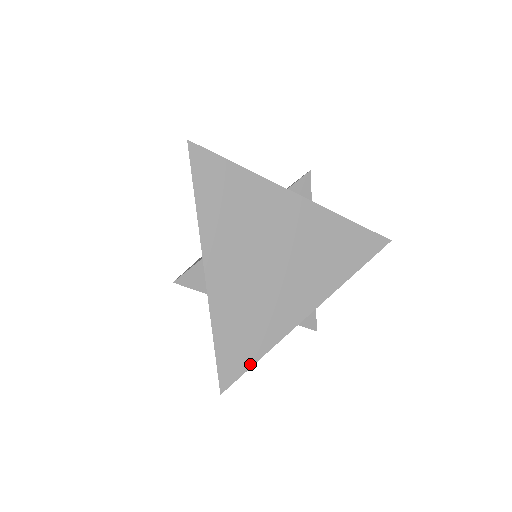
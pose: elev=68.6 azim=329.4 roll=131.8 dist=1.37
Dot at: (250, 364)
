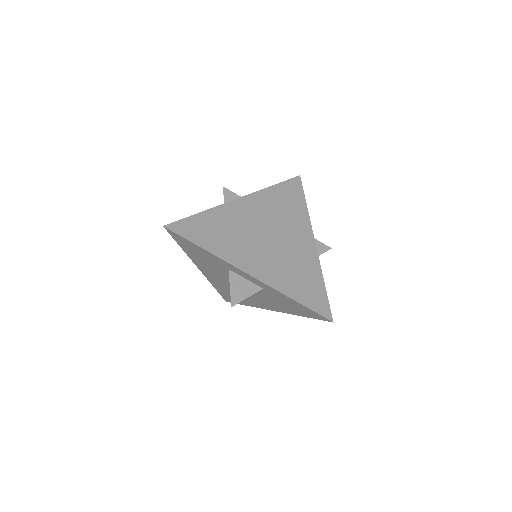
Dot at: (193, 241)
